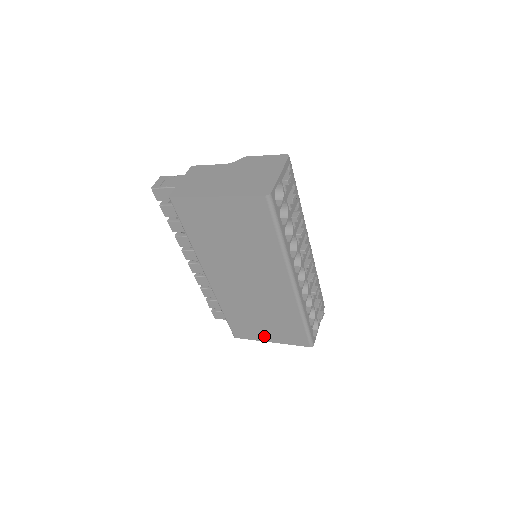
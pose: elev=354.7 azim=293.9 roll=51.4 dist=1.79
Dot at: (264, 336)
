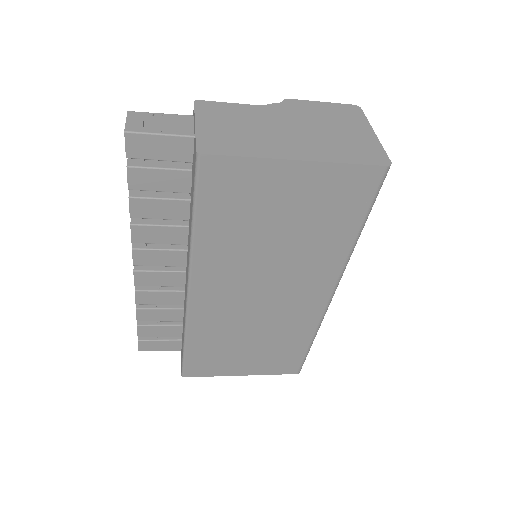
Dot at: (236, 369)
